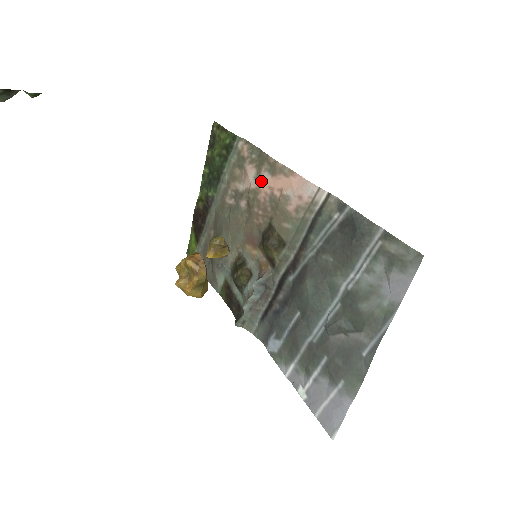
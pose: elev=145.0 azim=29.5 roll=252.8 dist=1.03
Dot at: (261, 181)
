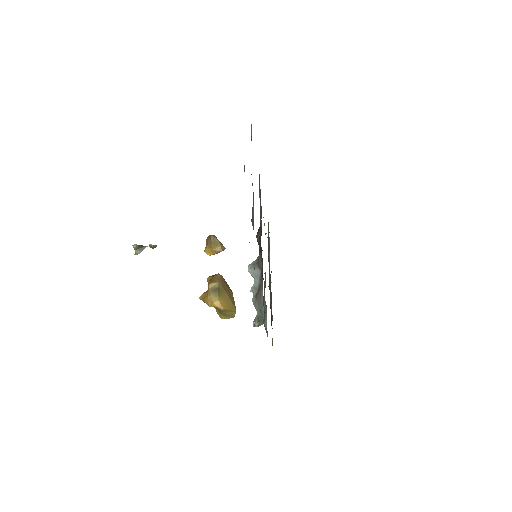
Dot at: occluded
